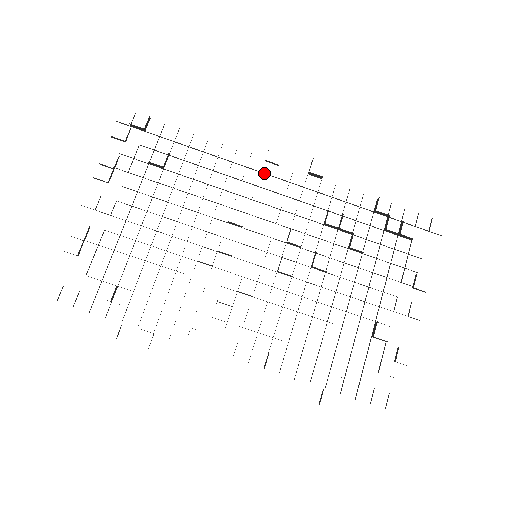
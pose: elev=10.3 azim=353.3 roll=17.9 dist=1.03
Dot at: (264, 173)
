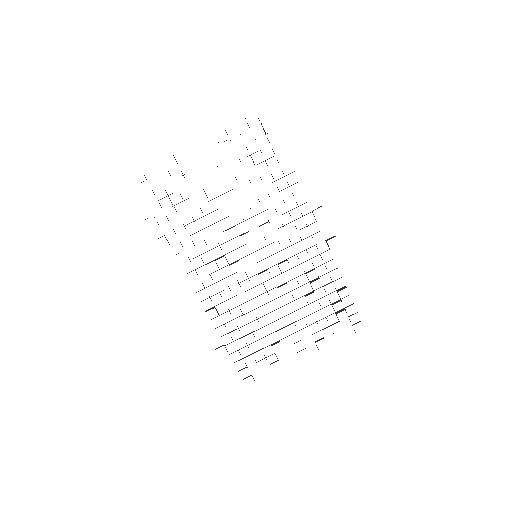
Dot at: occluded
